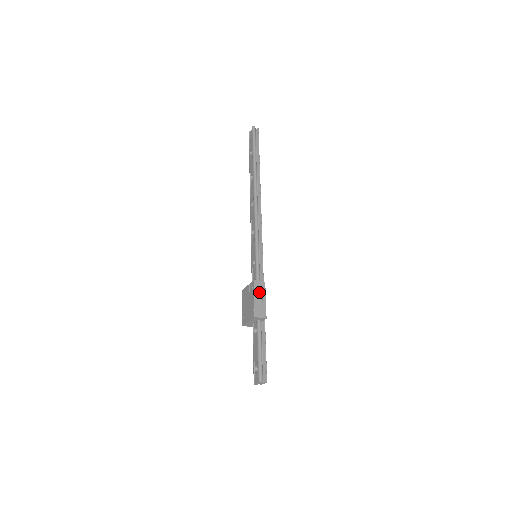
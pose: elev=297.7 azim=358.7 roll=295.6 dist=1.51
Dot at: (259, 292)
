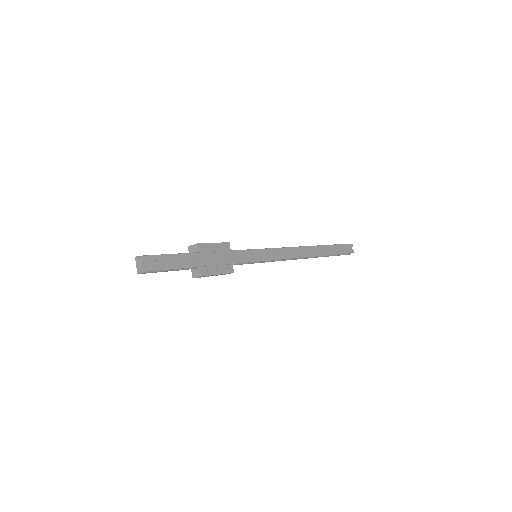
Dot at: occluded
